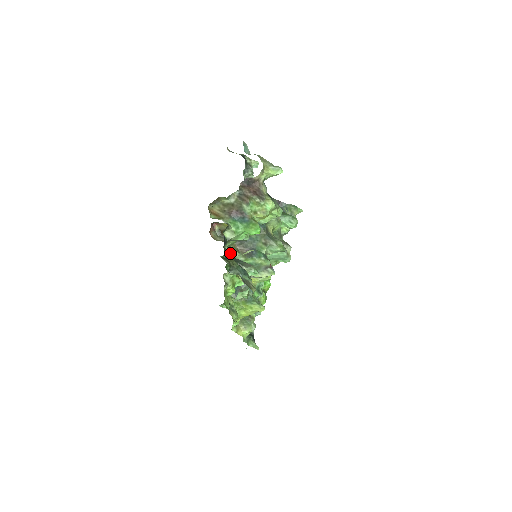
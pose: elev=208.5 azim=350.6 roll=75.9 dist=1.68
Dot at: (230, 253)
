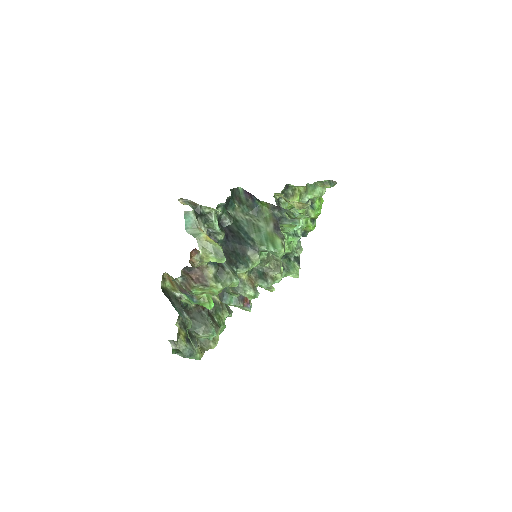
Dot at: occluded
